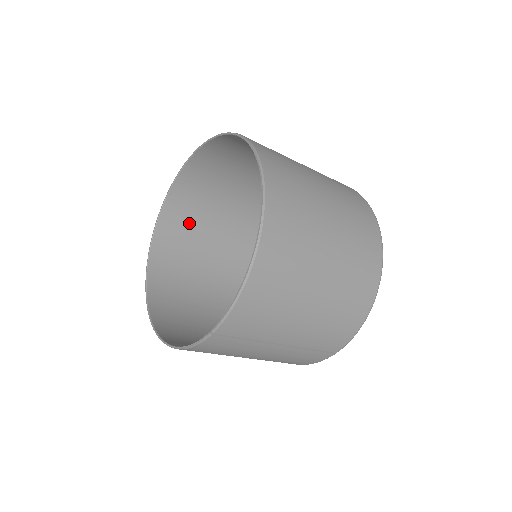
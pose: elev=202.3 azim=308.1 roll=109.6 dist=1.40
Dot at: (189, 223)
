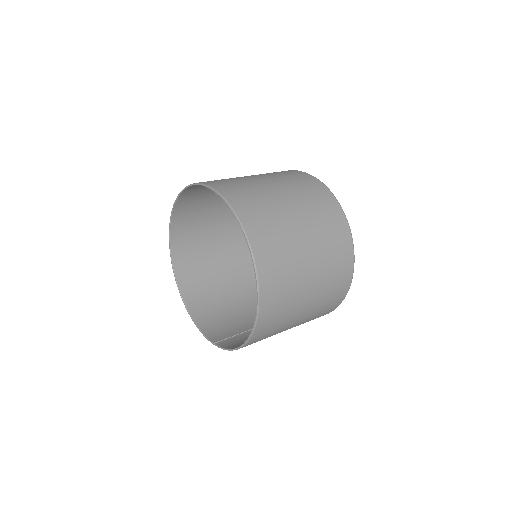
Dot at: (205, 192)
